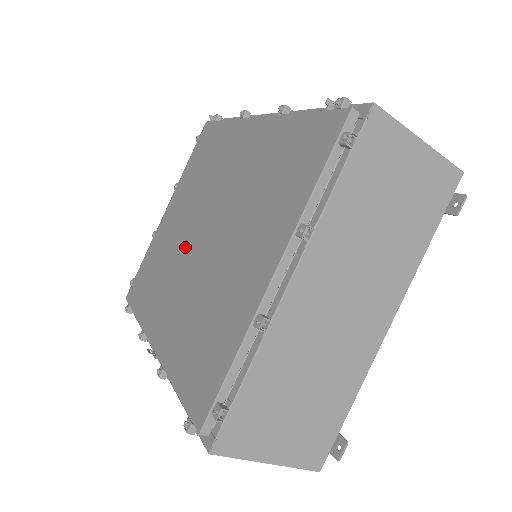
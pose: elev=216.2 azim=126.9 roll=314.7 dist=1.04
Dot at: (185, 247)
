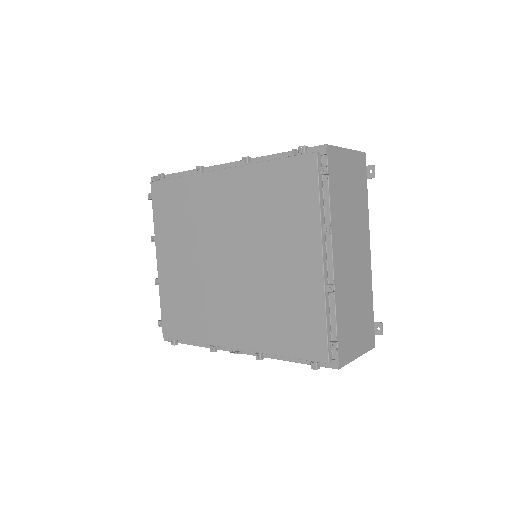
Dot at: (213, 276)
